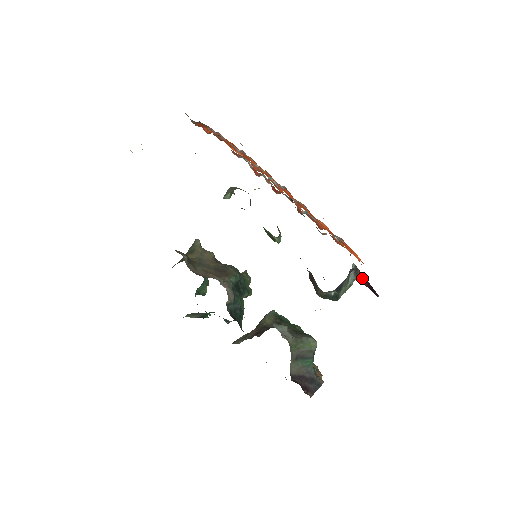
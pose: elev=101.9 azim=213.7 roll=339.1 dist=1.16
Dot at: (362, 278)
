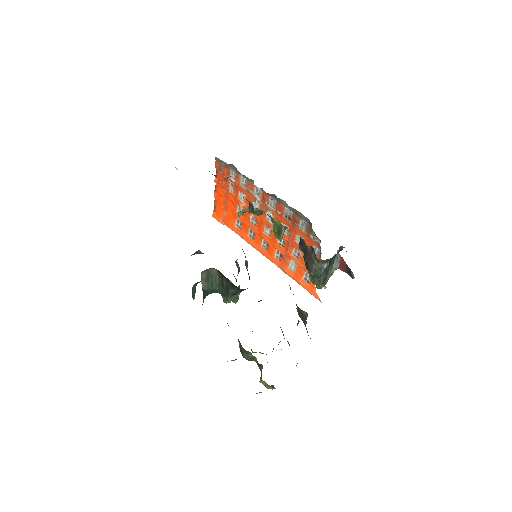
Dot at: (342, 264)
